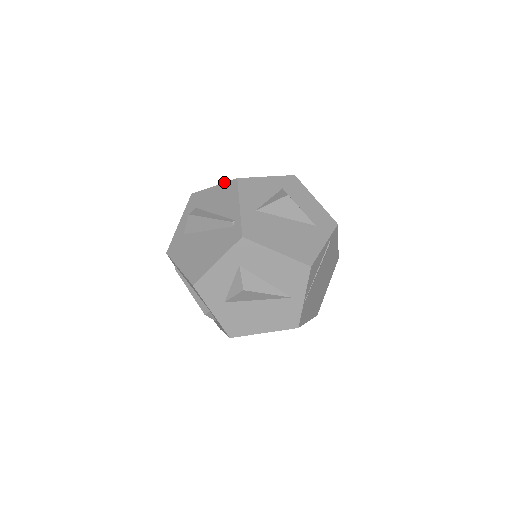
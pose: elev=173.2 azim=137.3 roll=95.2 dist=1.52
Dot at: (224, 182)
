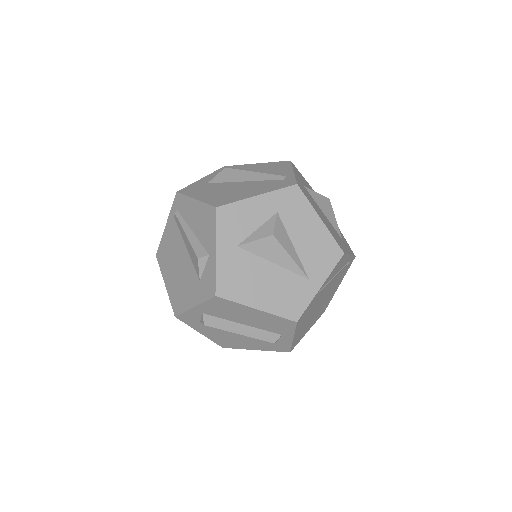
Dot at: occluded
